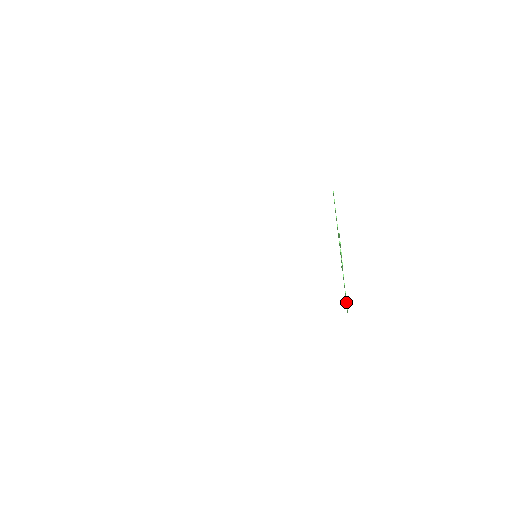
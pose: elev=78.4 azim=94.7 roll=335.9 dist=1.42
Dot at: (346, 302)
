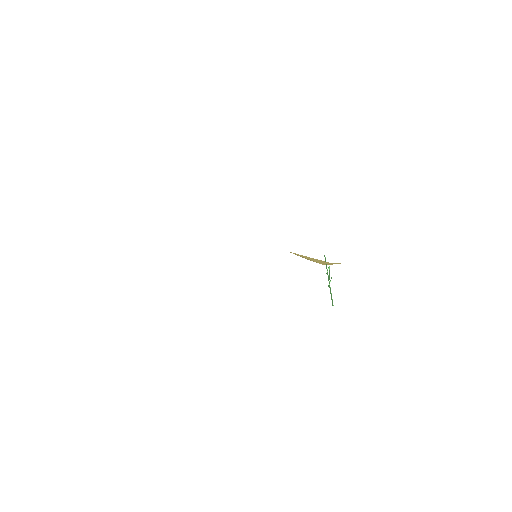
Dot at: (332, 299)
